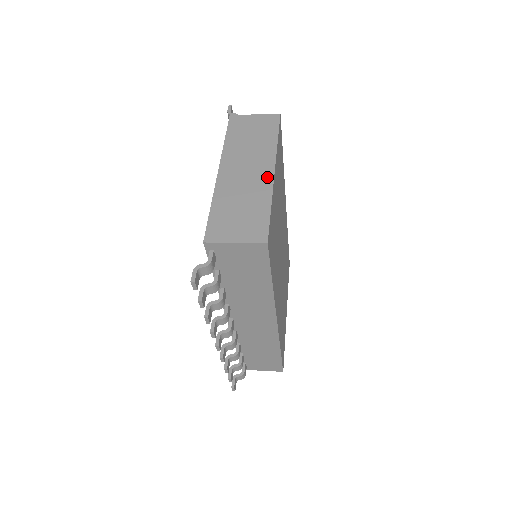
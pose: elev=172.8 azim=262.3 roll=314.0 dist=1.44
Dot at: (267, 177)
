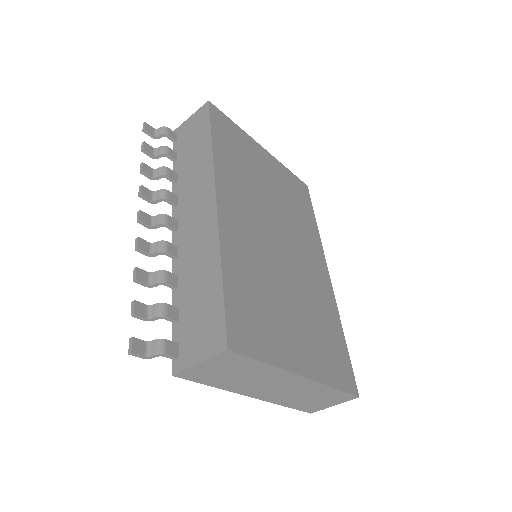
Dot at: occluded
